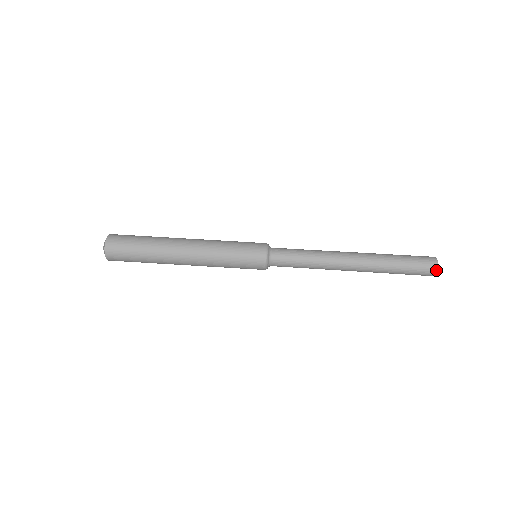
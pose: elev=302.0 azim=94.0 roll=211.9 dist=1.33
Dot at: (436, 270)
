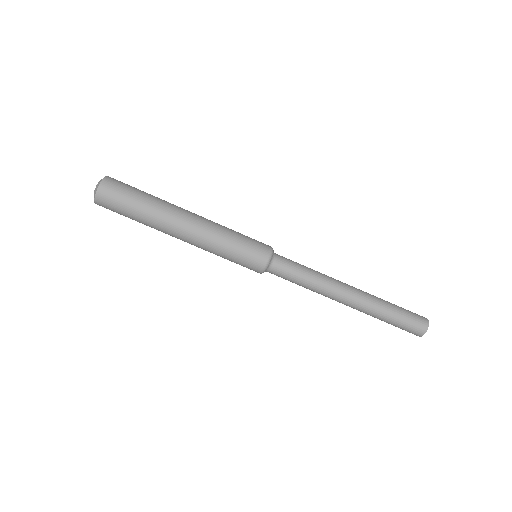
Dot at: (421, 336)
